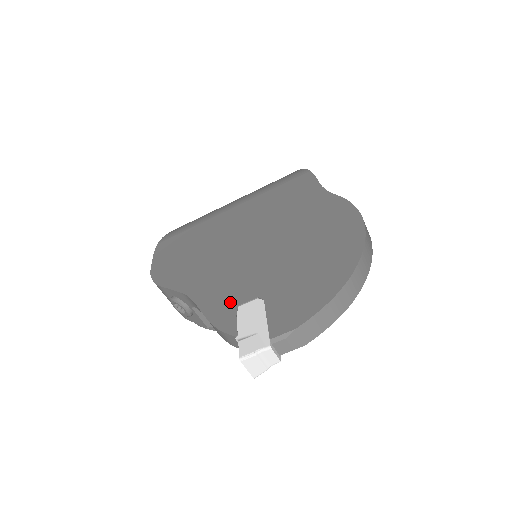
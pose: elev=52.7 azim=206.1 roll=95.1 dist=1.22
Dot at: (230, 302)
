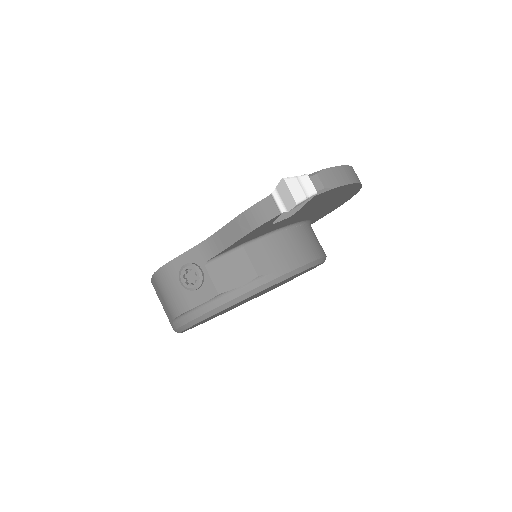
Dot at: occluded
